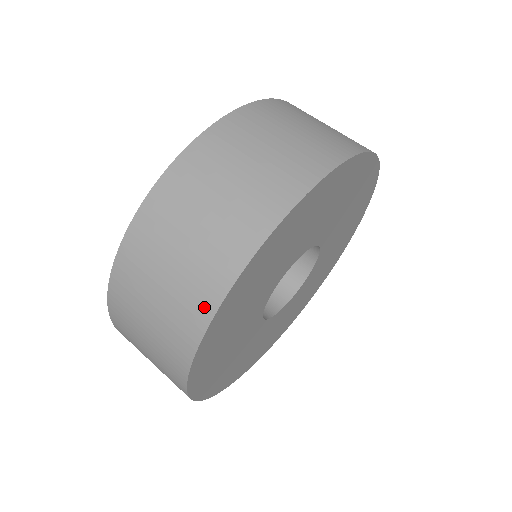
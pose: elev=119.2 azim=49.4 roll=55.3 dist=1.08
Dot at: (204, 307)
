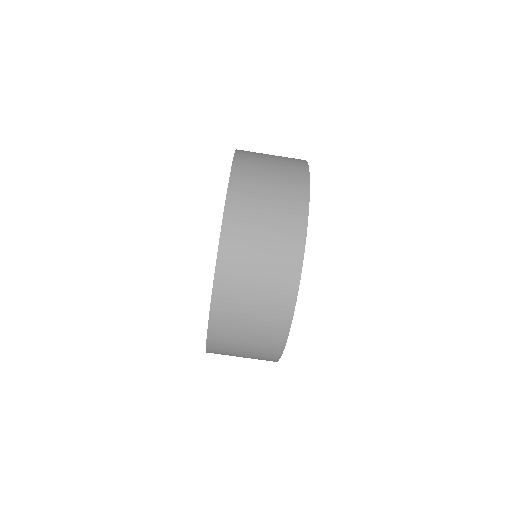
Dot at: (290, 287)
